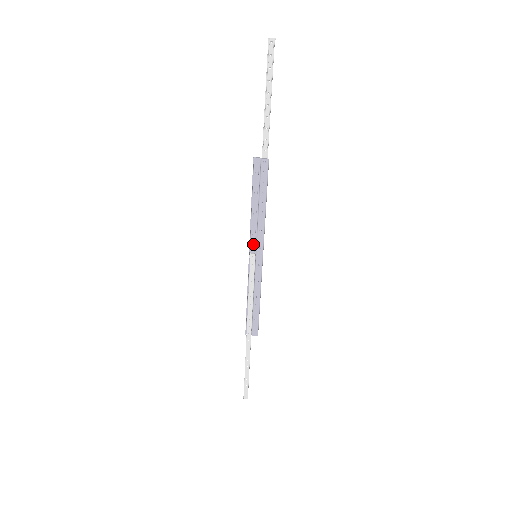
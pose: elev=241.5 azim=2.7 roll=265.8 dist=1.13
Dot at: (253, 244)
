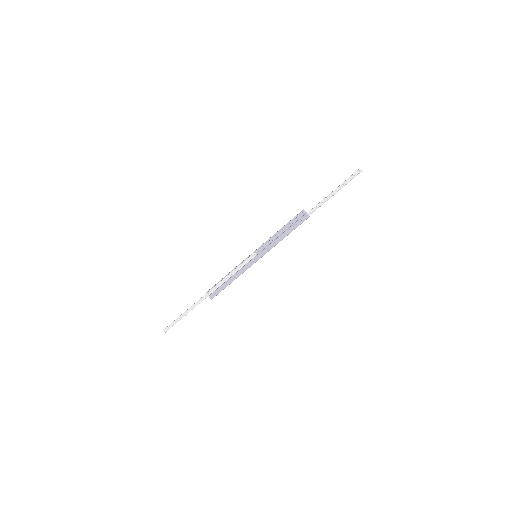
Dot at: (261, 249)
